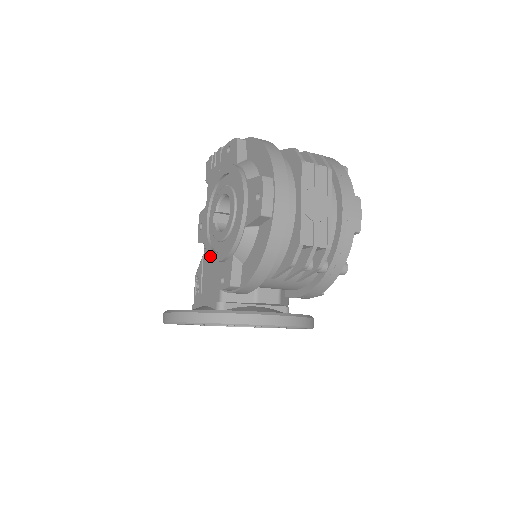
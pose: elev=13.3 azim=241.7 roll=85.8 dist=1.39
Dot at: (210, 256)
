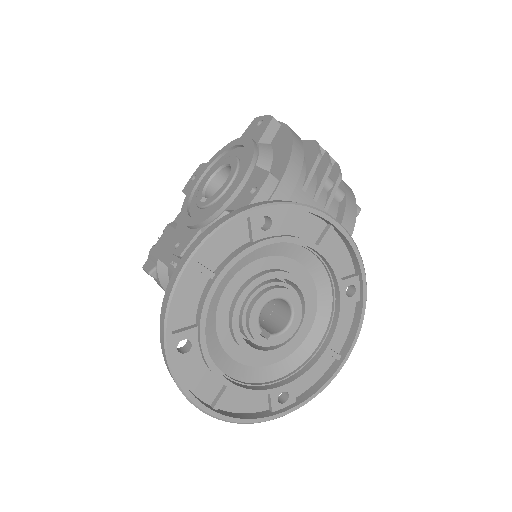
Dot at: (218, 208)
